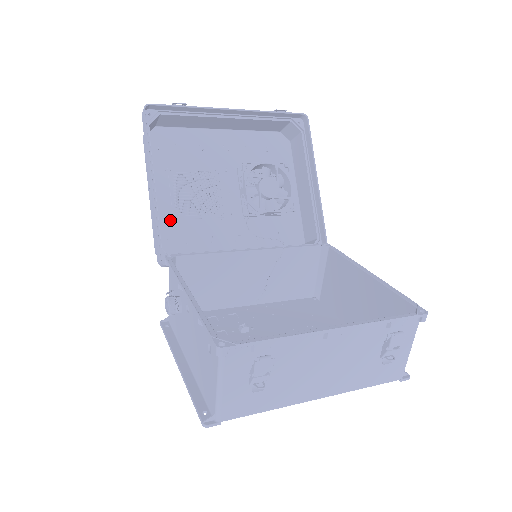
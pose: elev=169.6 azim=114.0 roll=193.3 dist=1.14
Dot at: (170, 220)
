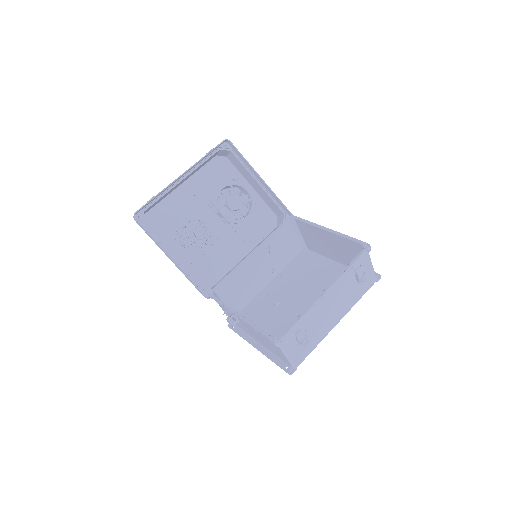
Dot at: (192, 265)
